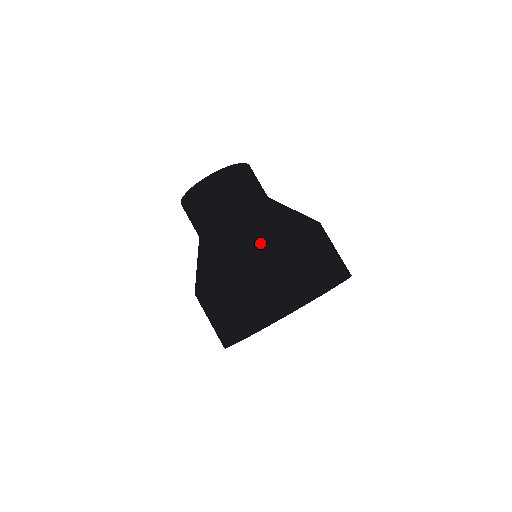
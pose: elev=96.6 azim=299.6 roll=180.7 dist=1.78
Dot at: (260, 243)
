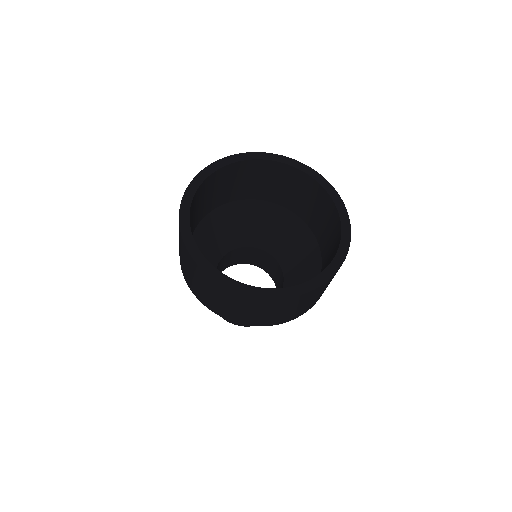
Dot at: occluded
